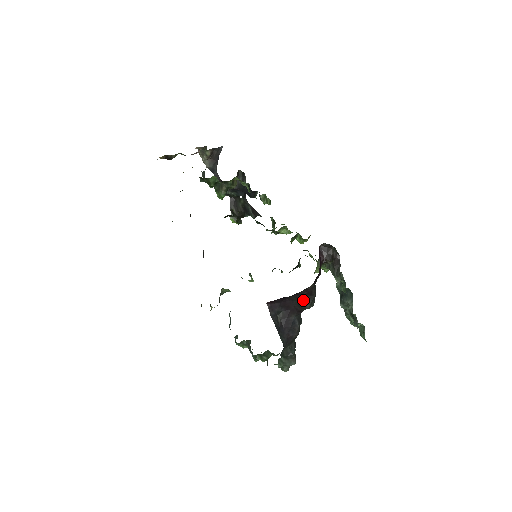
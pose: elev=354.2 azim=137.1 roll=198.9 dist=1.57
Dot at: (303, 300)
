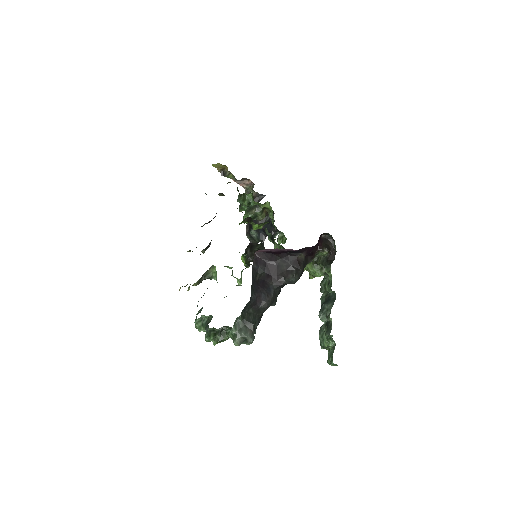
Dot at: (288, 268)
